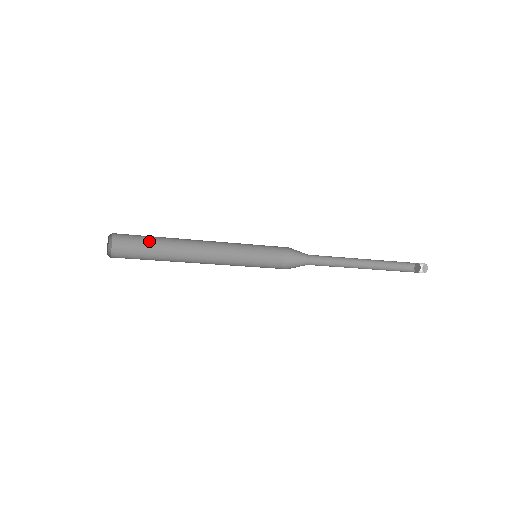
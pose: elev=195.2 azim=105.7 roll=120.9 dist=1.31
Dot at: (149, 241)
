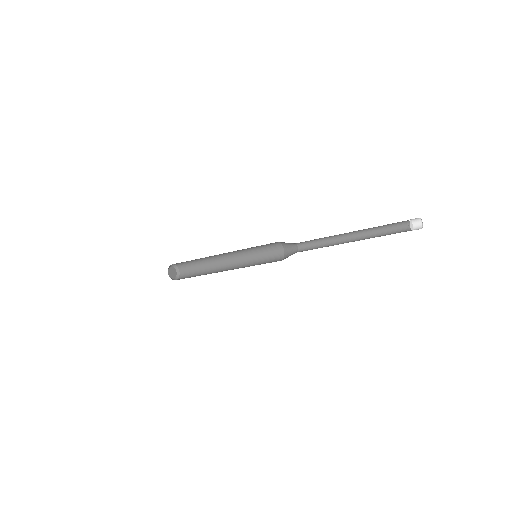
Dot at: (198, 269)
